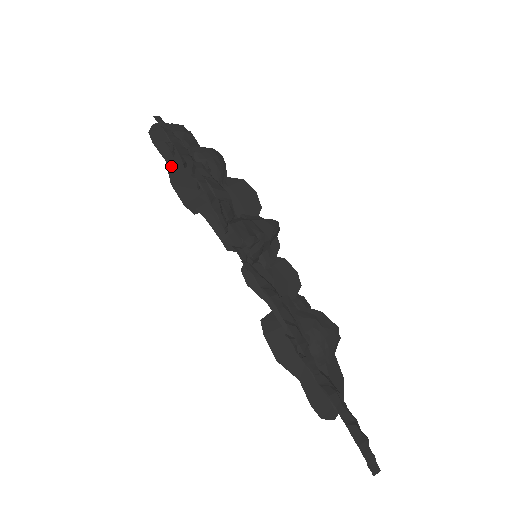
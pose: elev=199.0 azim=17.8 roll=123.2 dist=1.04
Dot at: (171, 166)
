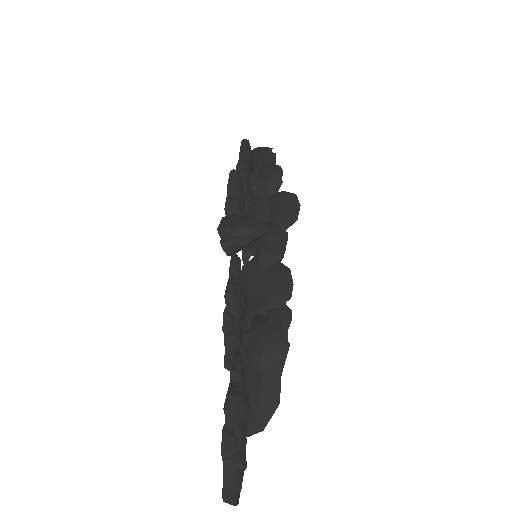
Dot at: occluded
